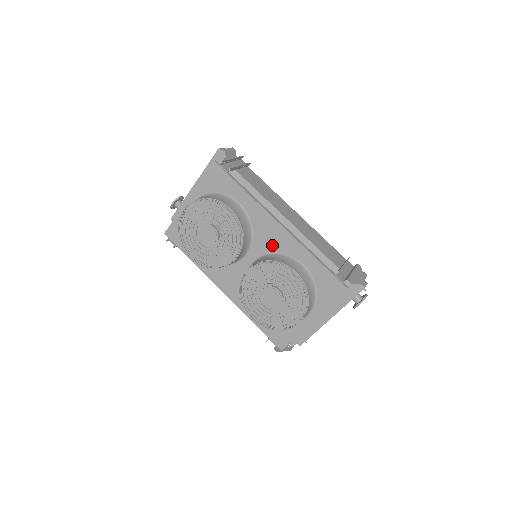
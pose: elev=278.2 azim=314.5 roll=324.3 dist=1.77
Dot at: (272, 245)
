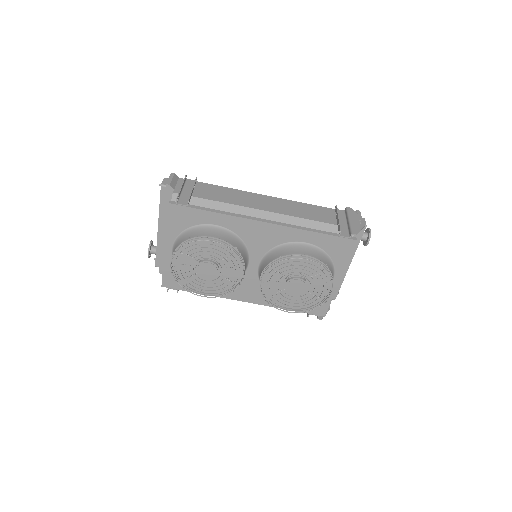
Dot at: (268, 243)
